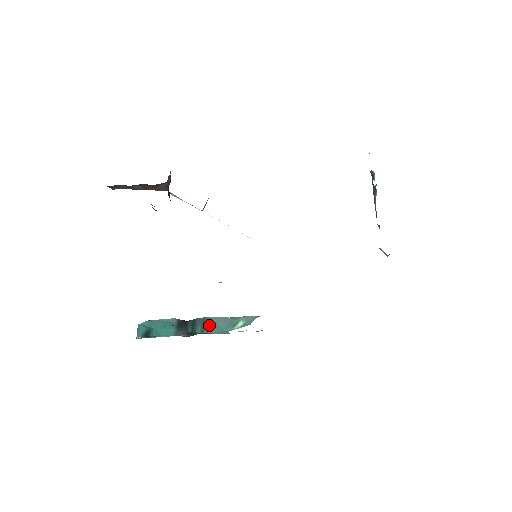
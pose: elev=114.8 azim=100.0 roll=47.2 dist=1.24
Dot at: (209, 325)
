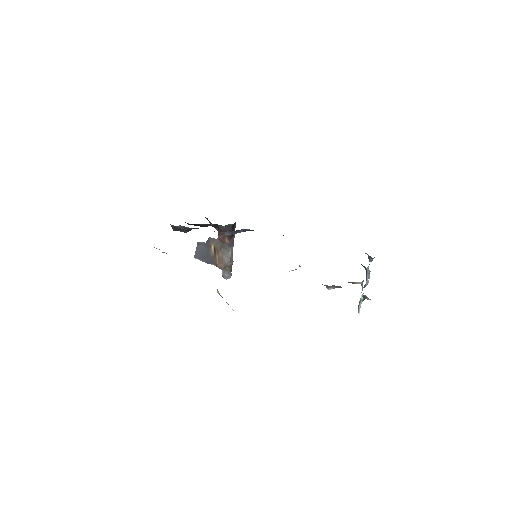
Dot at: occluded
